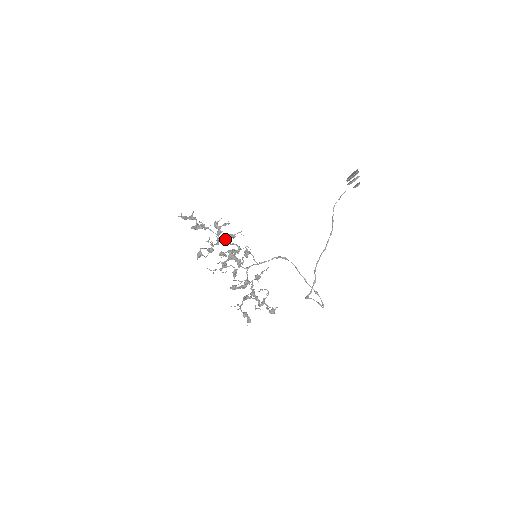
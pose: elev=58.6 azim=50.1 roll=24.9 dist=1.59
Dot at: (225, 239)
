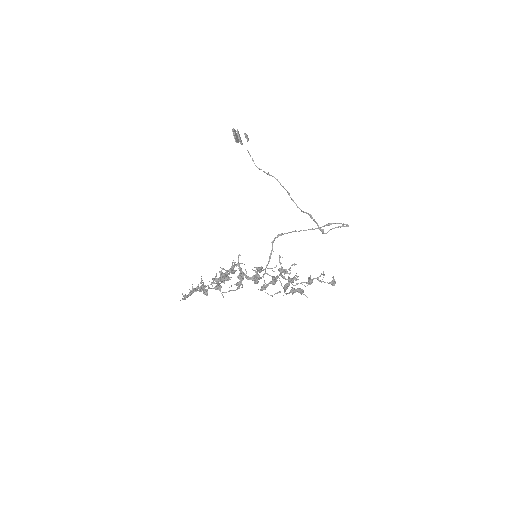
Dot at: occluded
